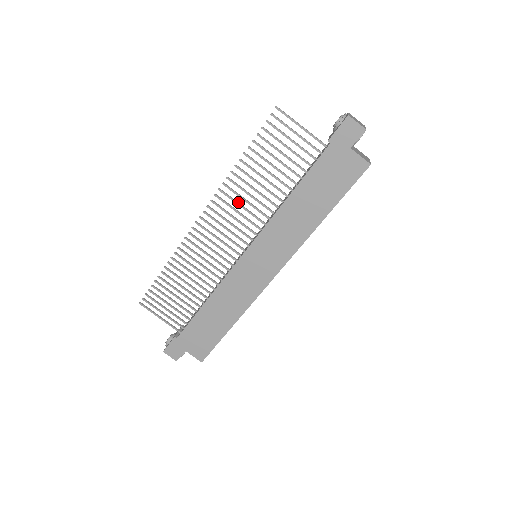
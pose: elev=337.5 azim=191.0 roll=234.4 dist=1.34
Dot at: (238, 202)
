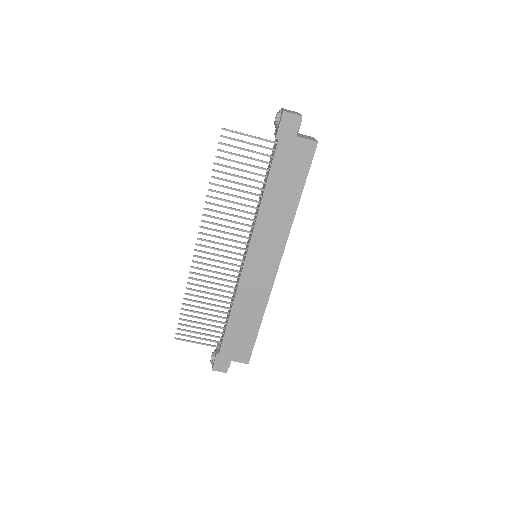
Dot at: occluded
